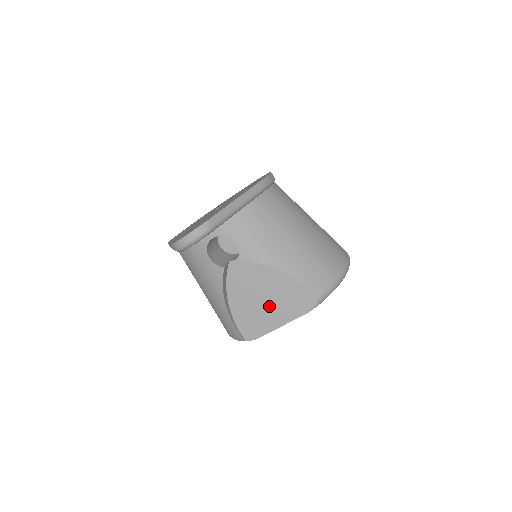
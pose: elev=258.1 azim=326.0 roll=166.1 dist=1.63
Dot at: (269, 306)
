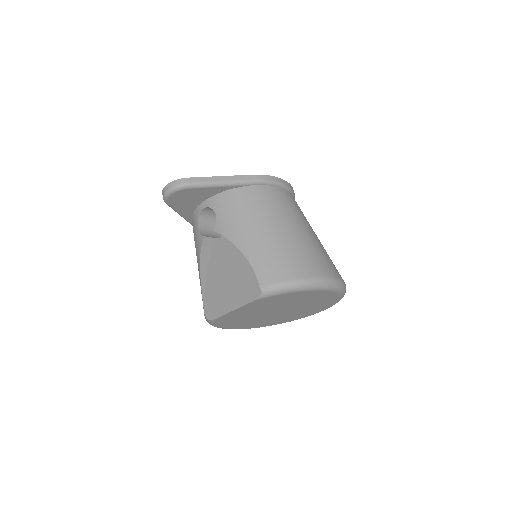
Dot at: (229, 287)
